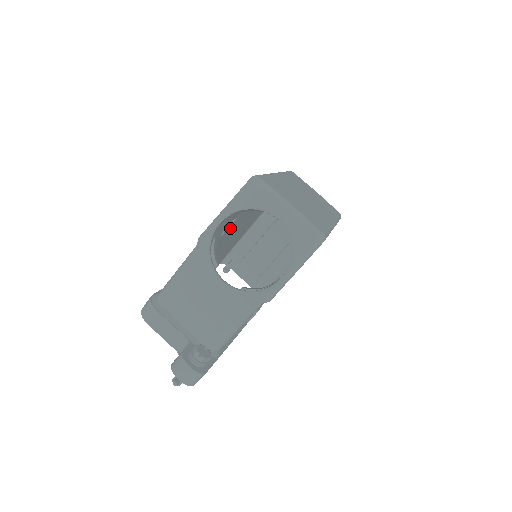
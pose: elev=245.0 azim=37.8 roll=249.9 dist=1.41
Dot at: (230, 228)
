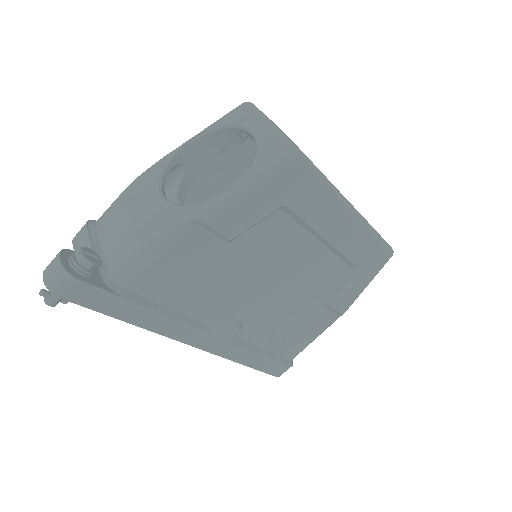
Dot at: (222, 189)
